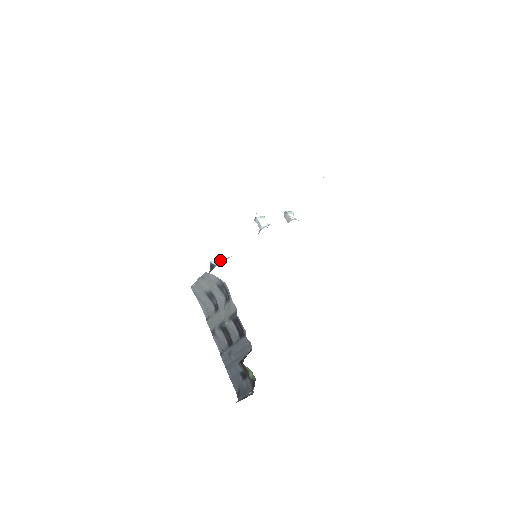
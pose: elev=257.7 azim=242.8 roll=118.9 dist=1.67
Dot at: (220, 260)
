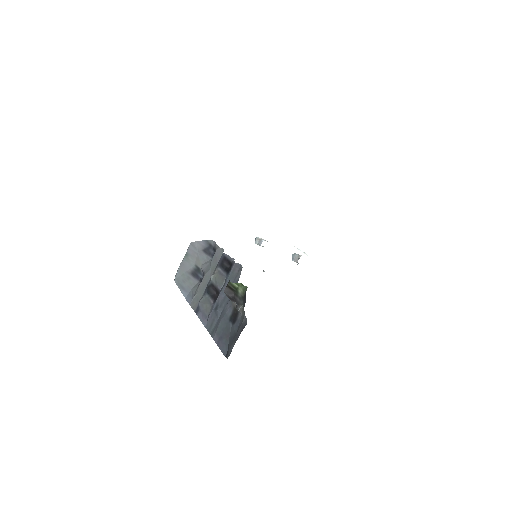
Dot at: occluded
